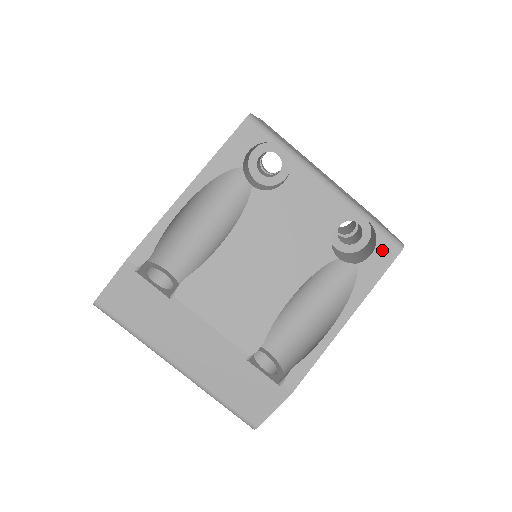
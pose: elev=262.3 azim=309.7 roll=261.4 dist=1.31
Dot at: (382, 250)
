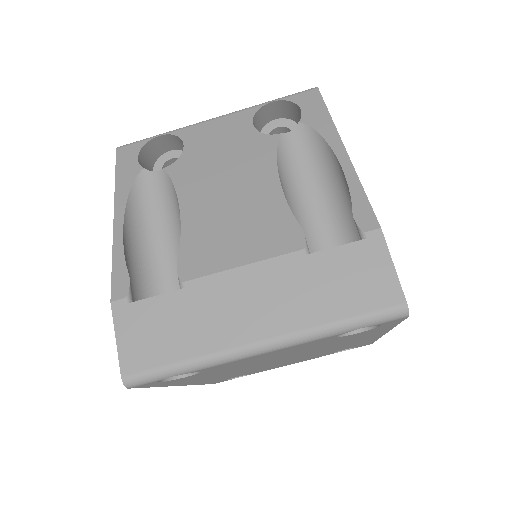
Dot at: (304, 101)
